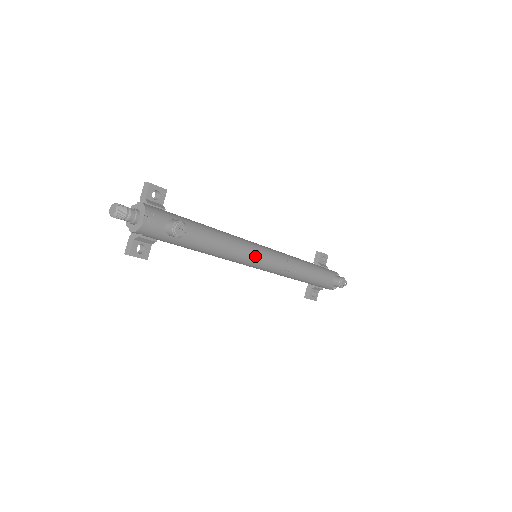
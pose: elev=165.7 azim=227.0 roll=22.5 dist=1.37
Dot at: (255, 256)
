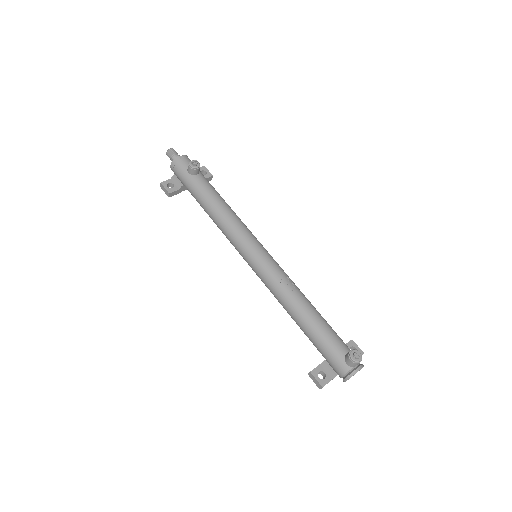
Dot at: (249, 240)
